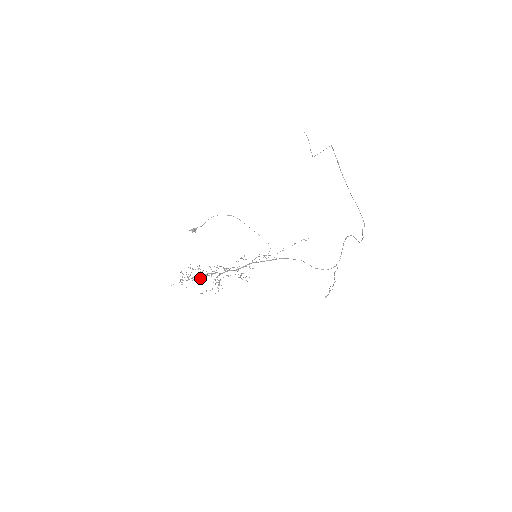
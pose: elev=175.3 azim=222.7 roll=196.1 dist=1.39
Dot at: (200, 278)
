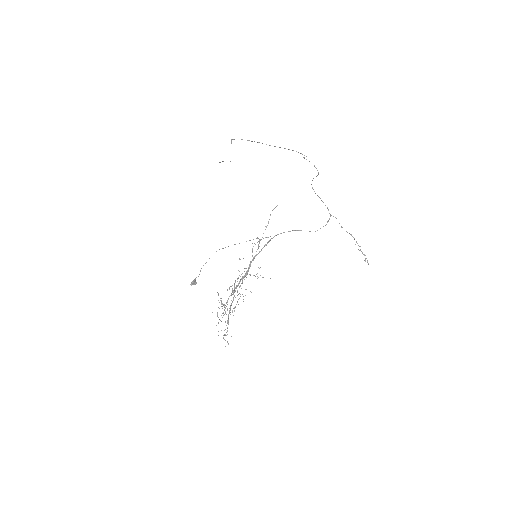
Dot at: (224, 305)
